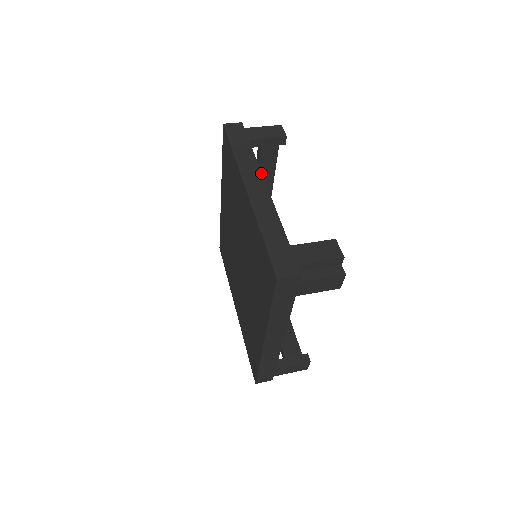
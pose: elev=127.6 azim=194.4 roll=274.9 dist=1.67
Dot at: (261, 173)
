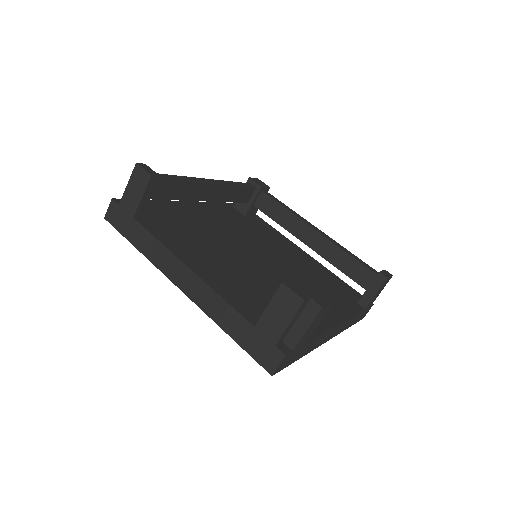
Dot at: (172, 254)
